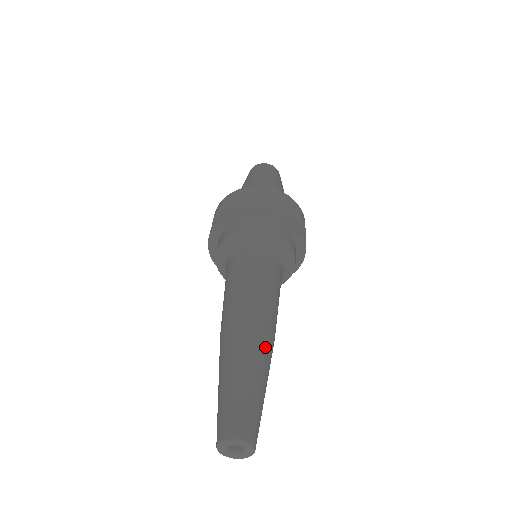
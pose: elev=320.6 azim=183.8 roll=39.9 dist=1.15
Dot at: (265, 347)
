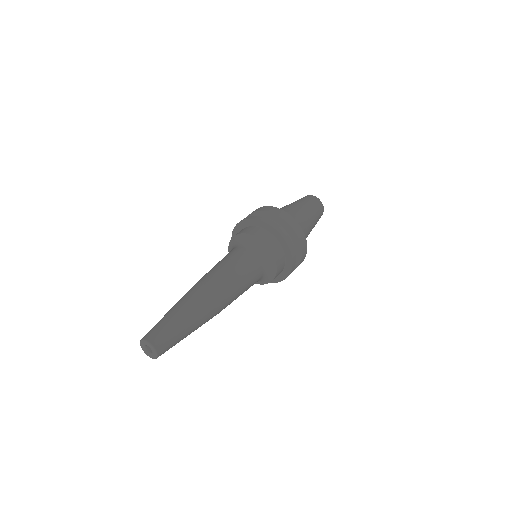
Dot at: (193, 295)
